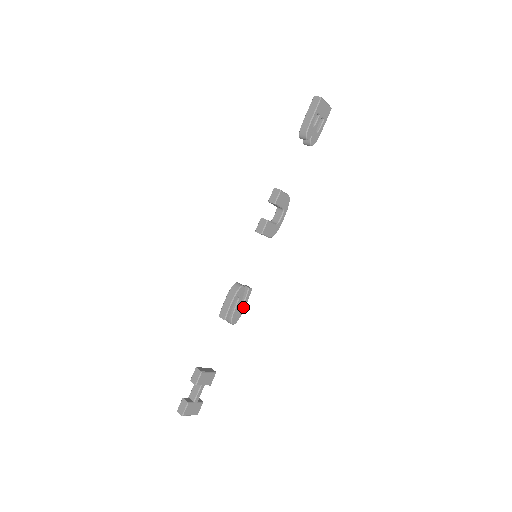
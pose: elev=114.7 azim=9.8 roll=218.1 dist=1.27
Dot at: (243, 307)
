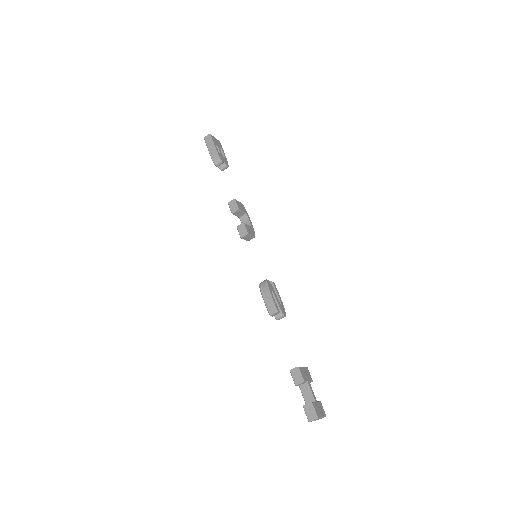
Dot at: (280, 299)
